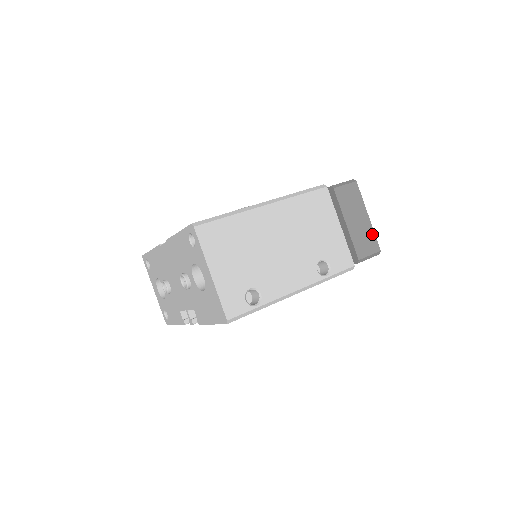
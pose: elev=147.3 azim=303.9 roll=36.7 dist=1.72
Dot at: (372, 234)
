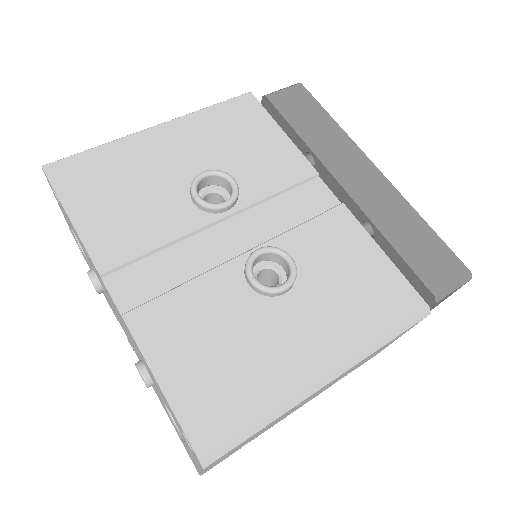
Dot at: occluded
